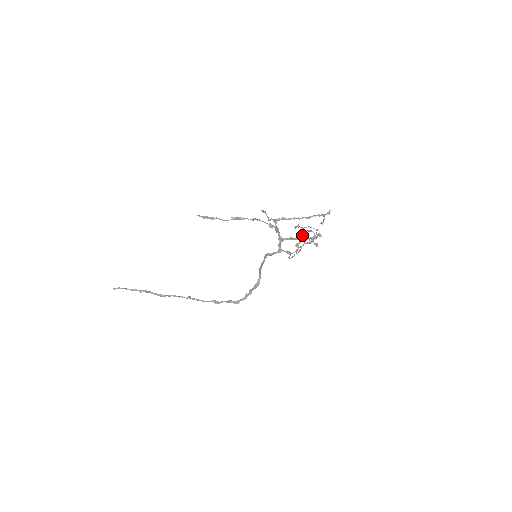
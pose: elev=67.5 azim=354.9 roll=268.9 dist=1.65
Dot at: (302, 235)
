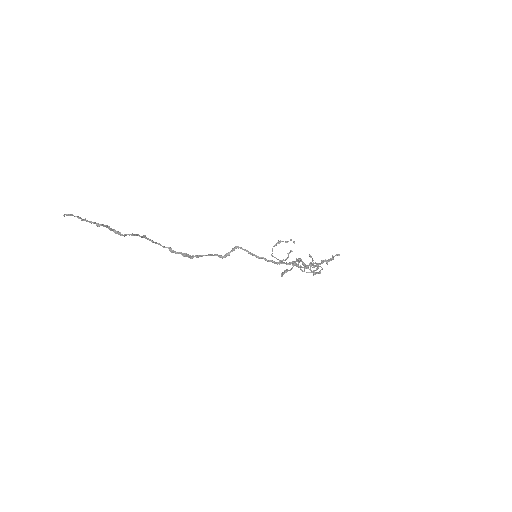
Dot at: (312, 272)
